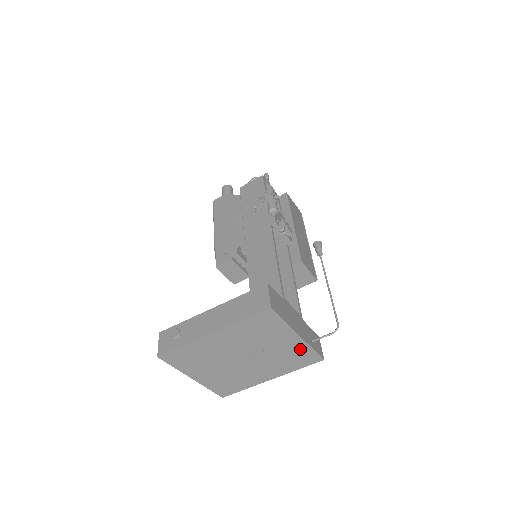
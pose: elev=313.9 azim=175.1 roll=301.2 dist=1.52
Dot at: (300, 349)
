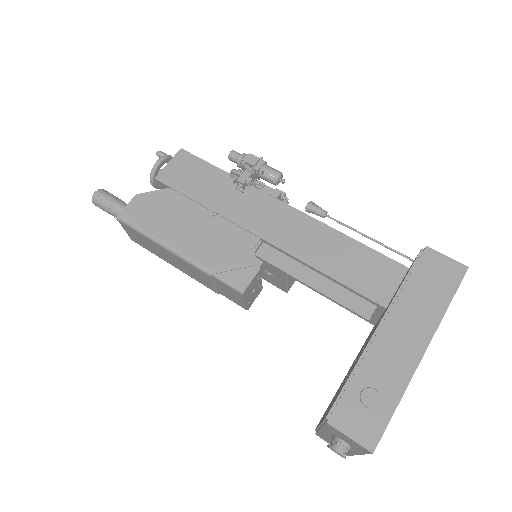
Dot at: occluded
